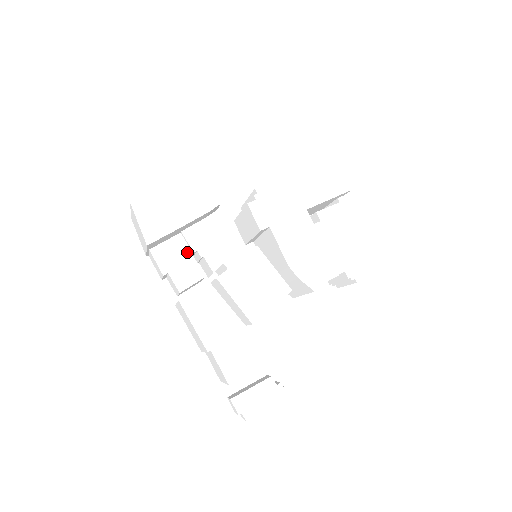
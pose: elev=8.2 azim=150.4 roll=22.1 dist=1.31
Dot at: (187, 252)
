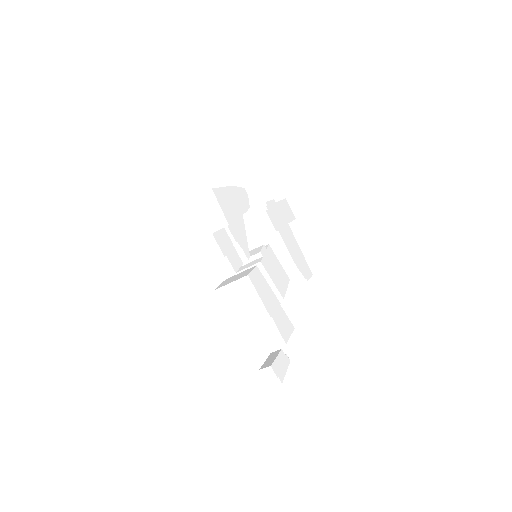
Dot at: (230, 242)
